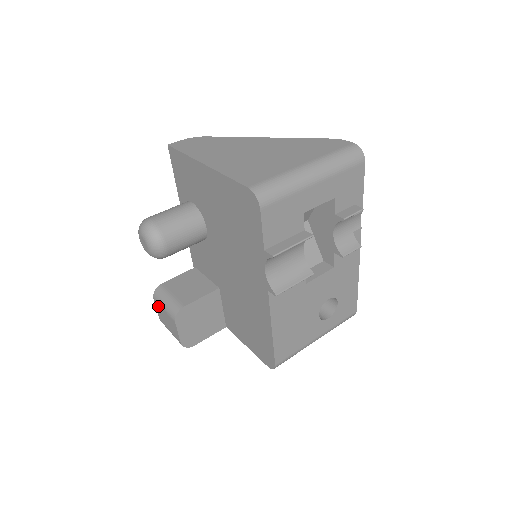
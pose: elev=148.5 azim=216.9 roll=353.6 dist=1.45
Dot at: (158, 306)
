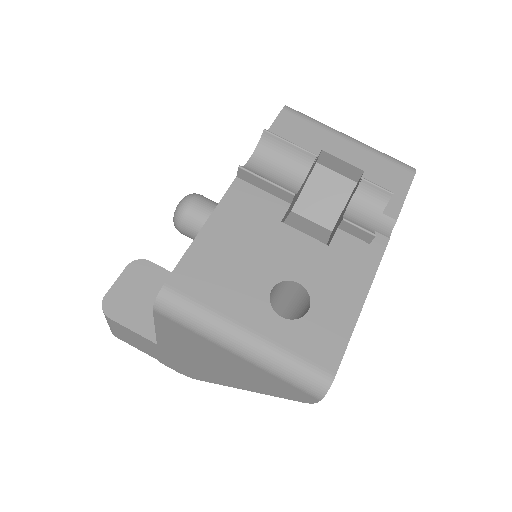
Dot at: occluded
